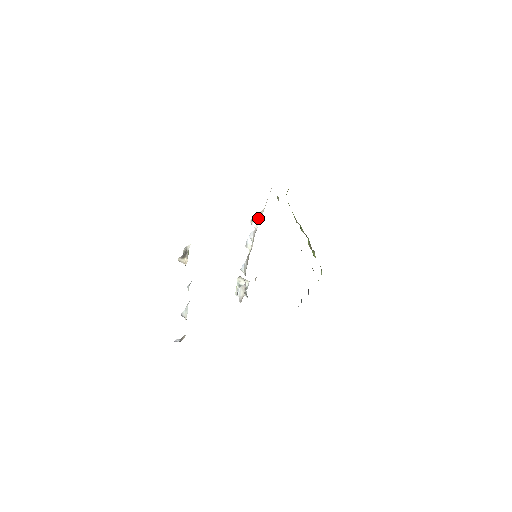
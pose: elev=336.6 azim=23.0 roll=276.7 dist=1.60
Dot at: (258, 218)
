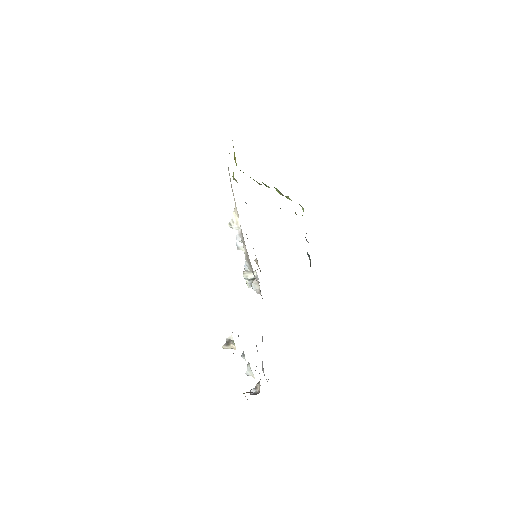
Dot at: (235, 219)
